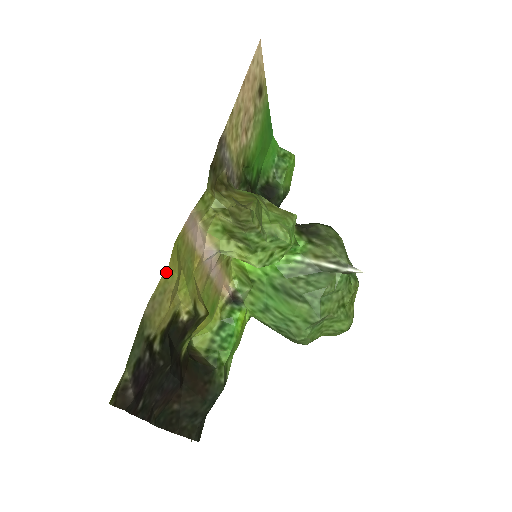
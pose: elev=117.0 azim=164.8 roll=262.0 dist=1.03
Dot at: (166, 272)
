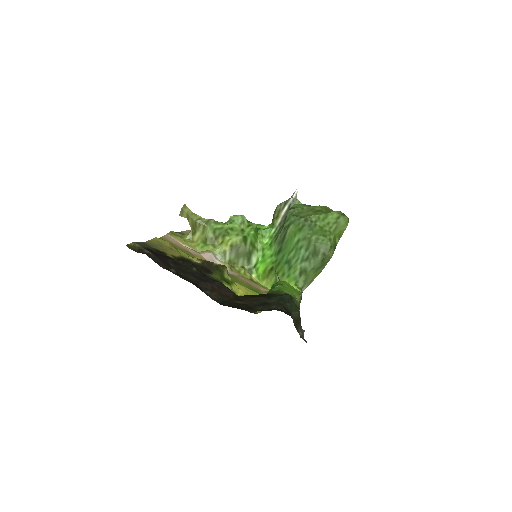
Dot at: (156, 239)
